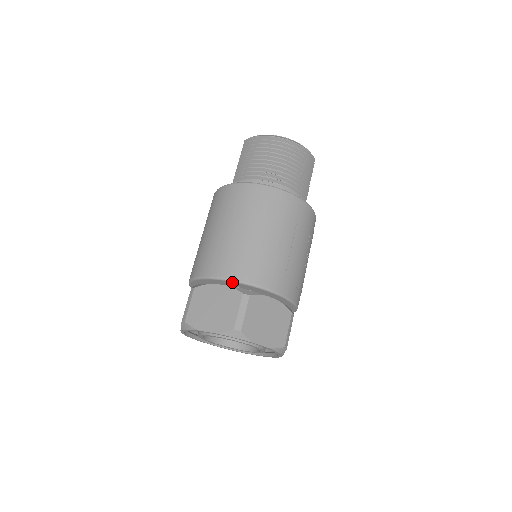
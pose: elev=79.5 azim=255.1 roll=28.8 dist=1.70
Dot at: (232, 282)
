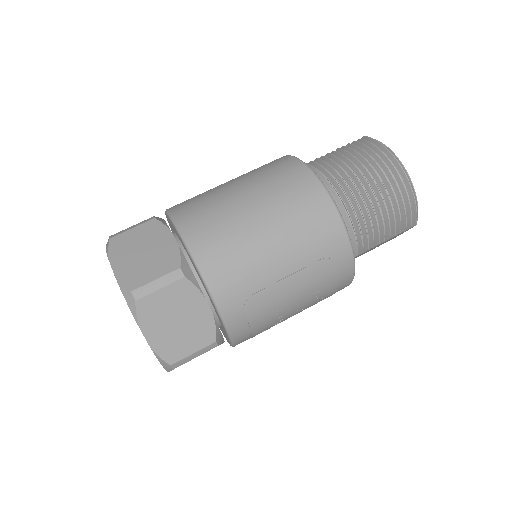
Dot at: (185, 247)
